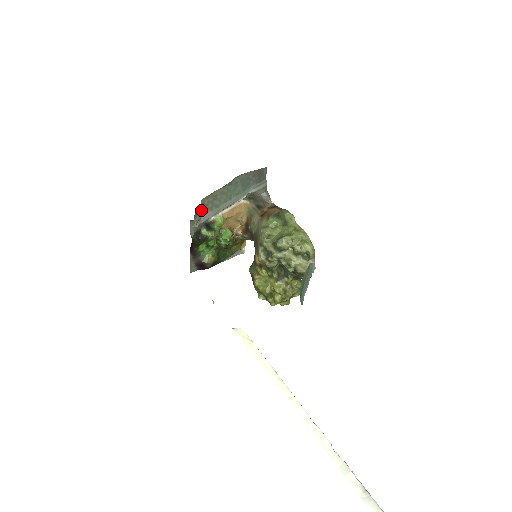
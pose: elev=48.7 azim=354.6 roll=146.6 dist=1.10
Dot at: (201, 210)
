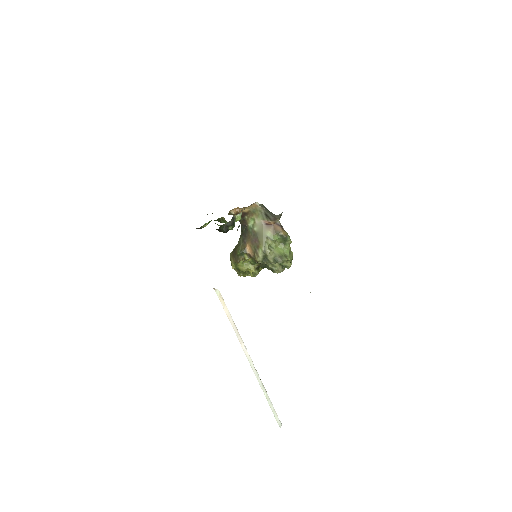
Dot at: occluded
